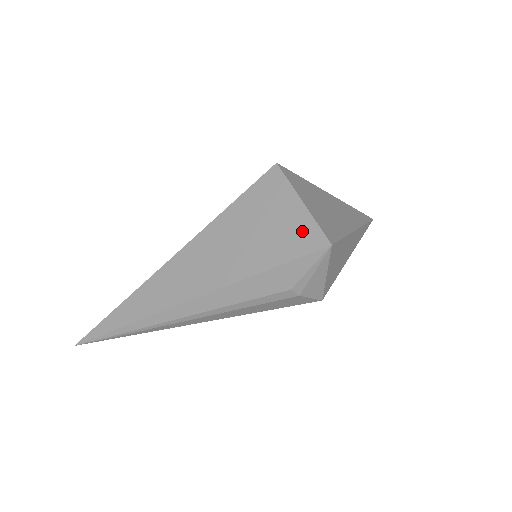
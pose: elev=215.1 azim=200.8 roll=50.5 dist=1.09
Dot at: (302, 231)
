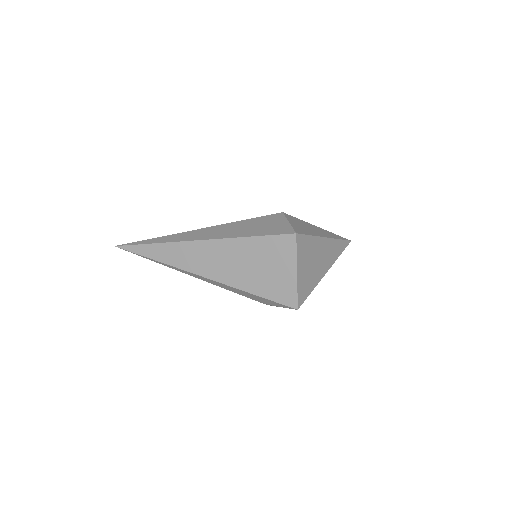
Dot at: (287, 289)
